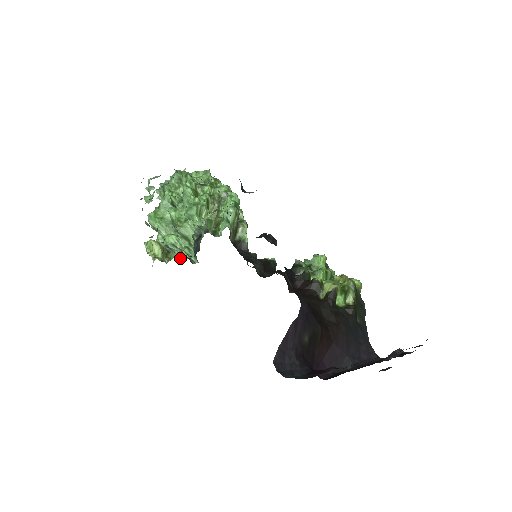
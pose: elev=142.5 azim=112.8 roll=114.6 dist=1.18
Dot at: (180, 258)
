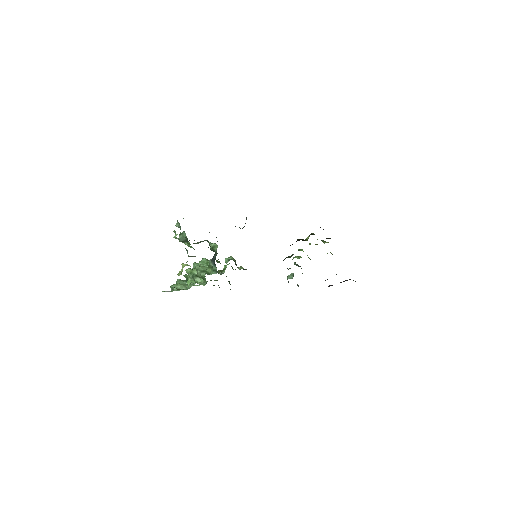
Dot at: occluded
